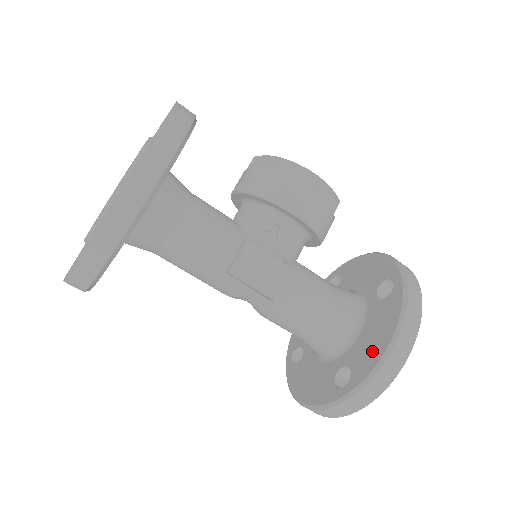
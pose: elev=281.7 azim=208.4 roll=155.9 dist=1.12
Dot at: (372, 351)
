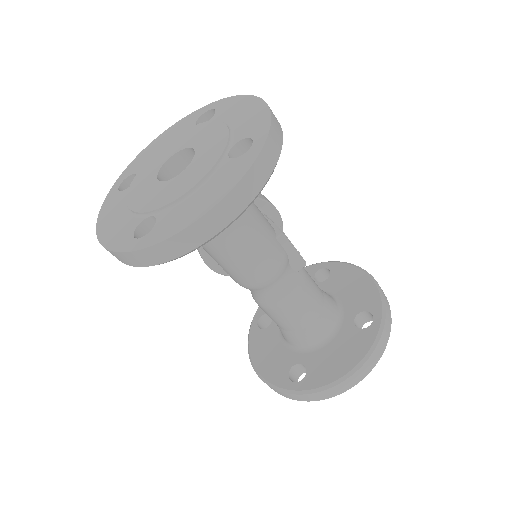
Dot at: (364, 290)
